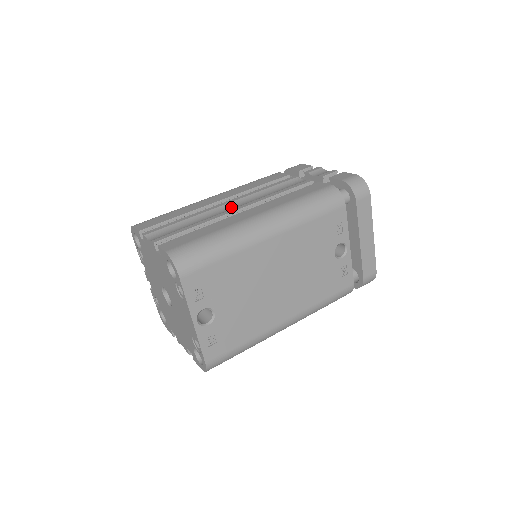
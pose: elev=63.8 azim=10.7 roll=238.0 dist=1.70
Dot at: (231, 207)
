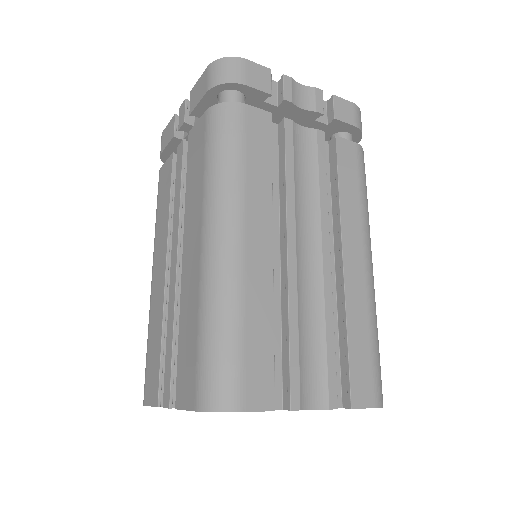
Dot at: (306, 256)
